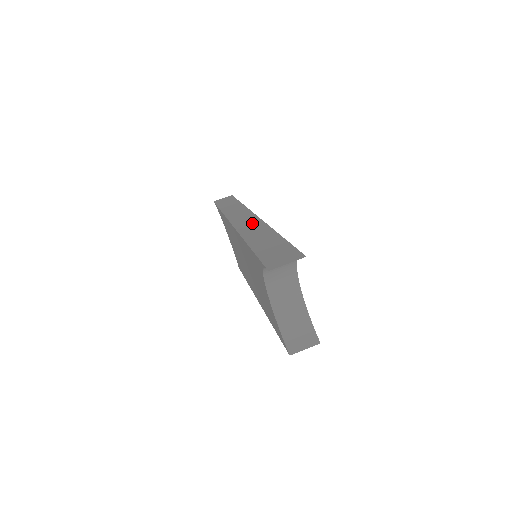
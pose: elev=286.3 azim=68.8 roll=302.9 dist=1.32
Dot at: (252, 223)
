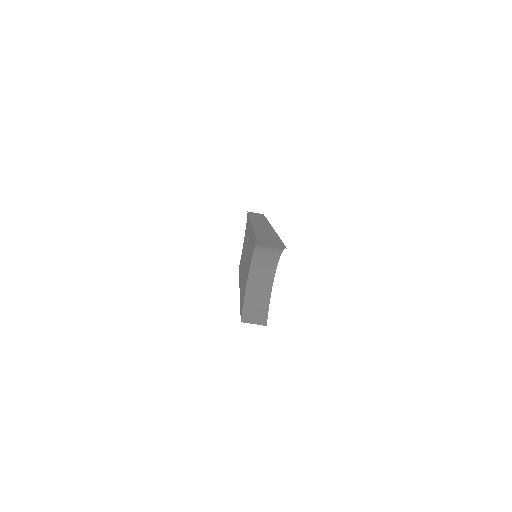
Dot at: (266, 227)
